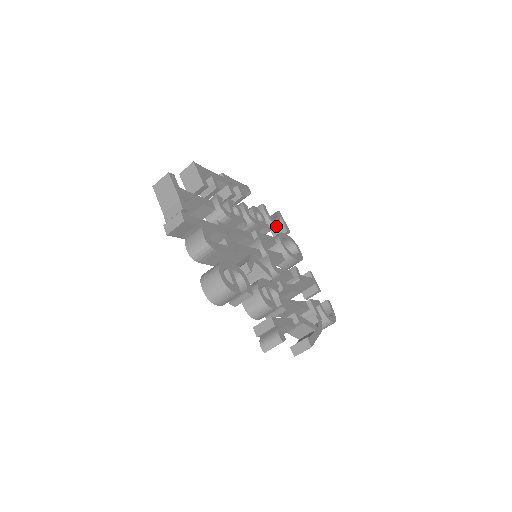
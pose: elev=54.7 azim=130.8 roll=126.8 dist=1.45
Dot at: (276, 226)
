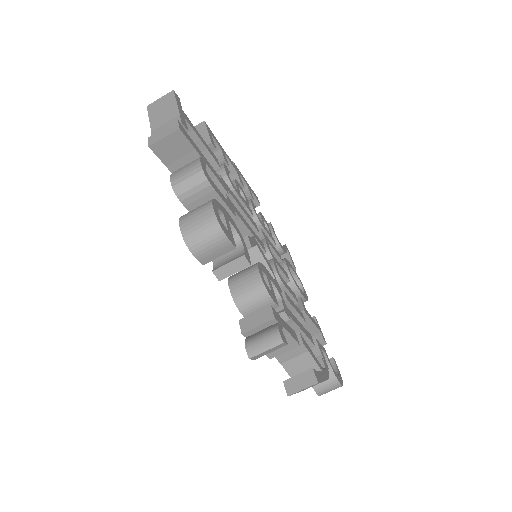
Dot at: (282, 253)
